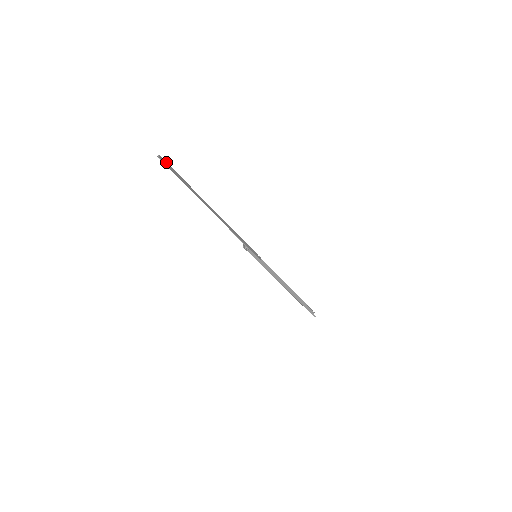
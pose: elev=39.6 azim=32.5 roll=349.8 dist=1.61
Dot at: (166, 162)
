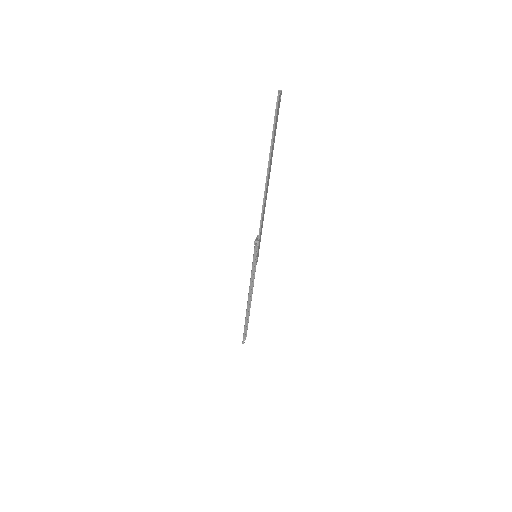
Dot at: occluded
